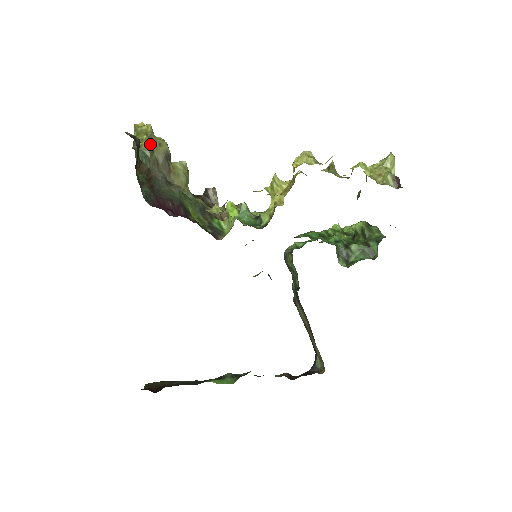
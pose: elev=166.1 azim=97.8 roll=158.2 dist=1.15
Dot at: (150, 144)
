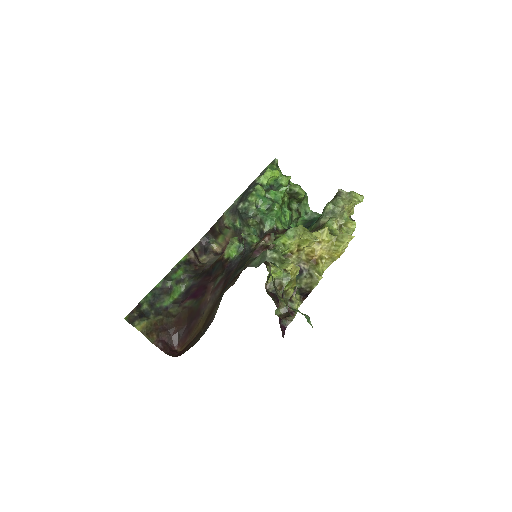
Dot at: occluded
